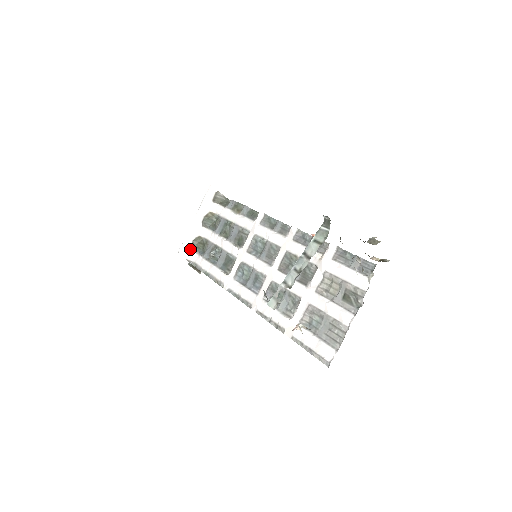
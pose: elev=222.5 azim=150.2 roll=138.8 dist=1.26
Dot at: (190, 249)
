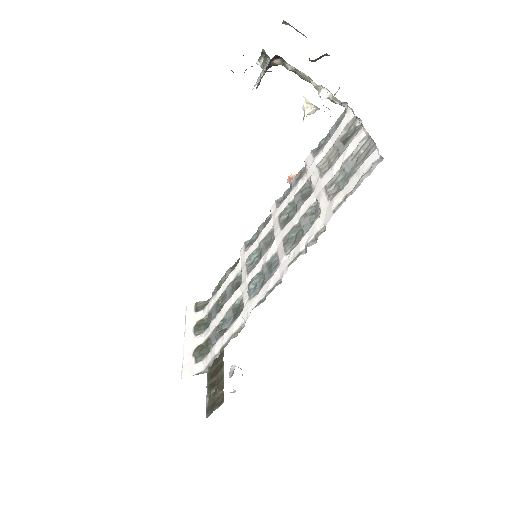
Dot at: (194, 364)
